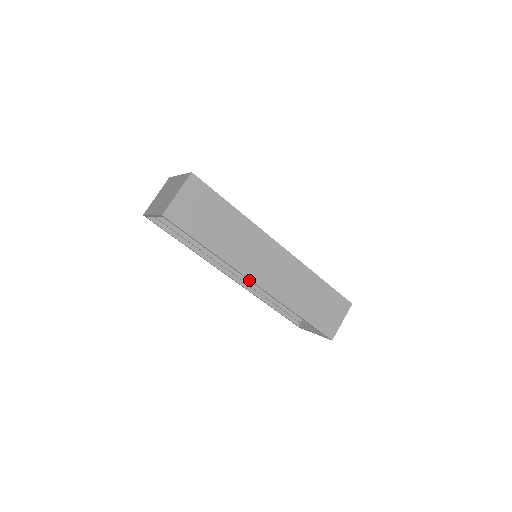
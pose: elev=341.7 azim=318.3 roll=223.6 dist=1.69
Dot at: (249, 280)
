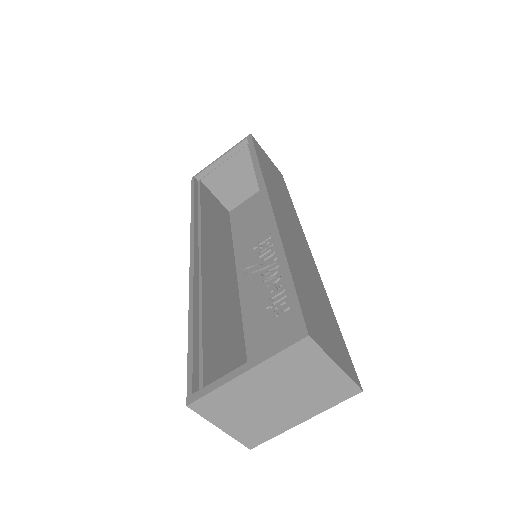
Dot at: (263, 196)
